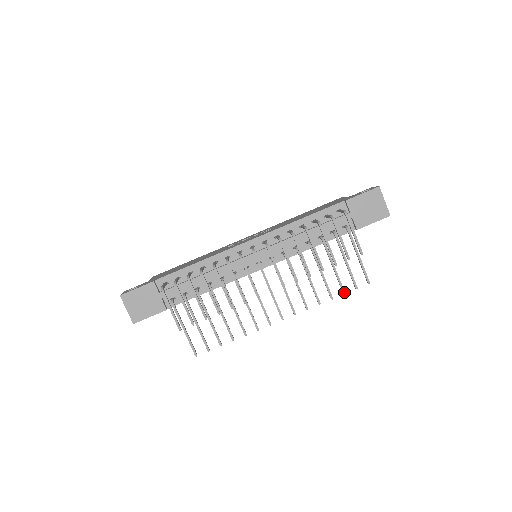
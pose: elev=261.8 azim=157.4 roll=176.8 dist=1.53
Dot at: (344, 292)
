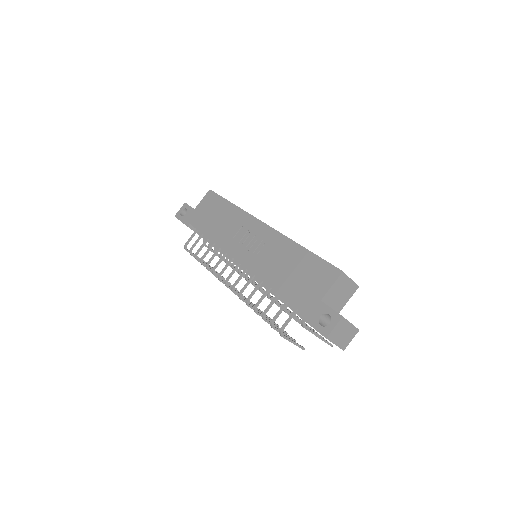
Dot at: occluded
